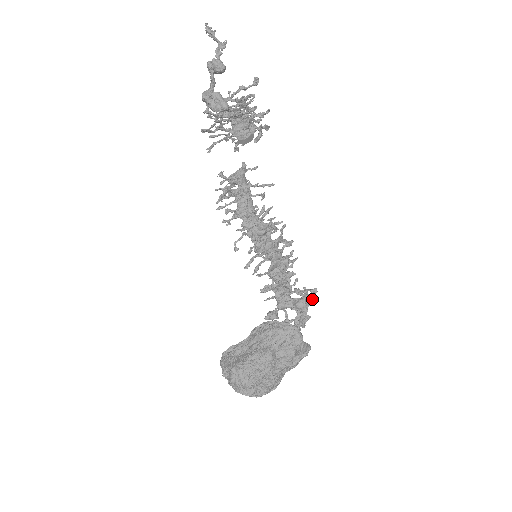
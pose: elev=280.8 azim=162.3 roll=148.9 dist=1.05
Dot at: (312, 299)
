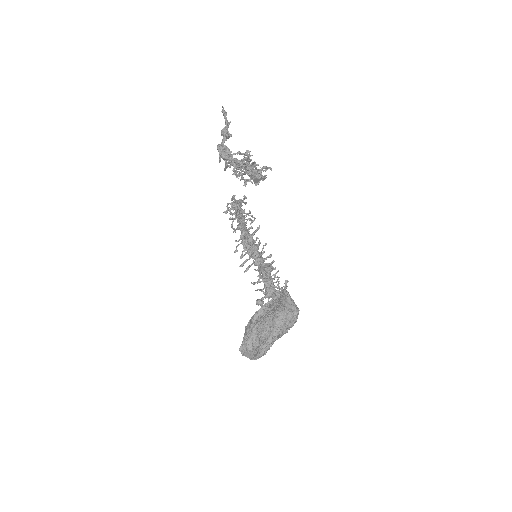
Dot at: occluded
